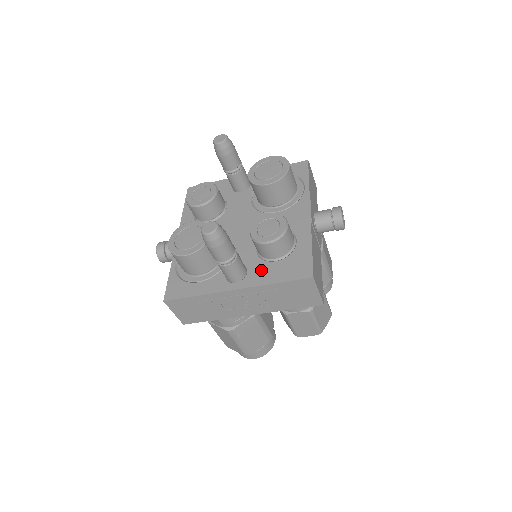
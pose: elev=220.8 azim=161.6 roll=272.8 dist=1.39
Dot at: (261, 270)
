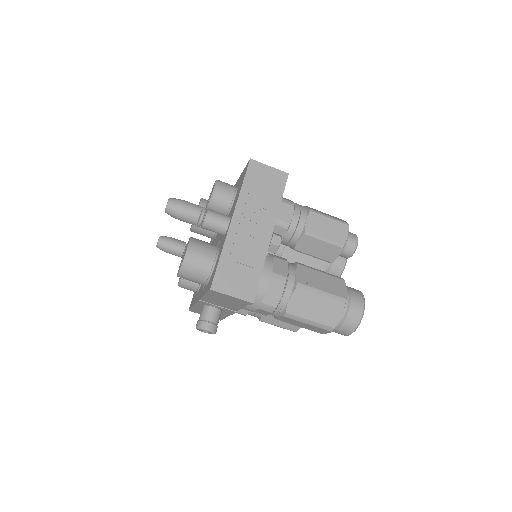
Dot at: occluded
